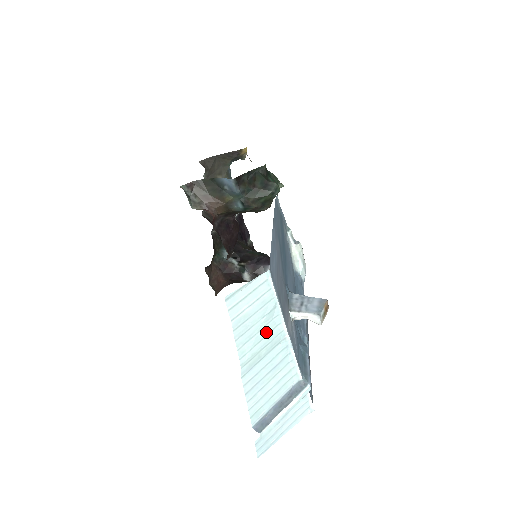
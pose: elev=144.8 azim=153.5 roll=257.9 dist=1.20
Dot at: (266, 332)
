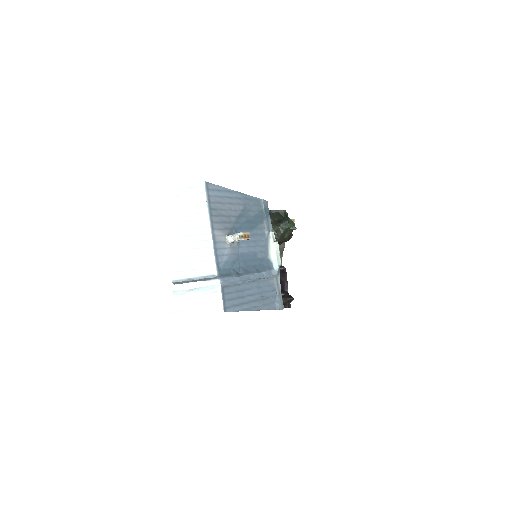
Dot at: (196, 218)
